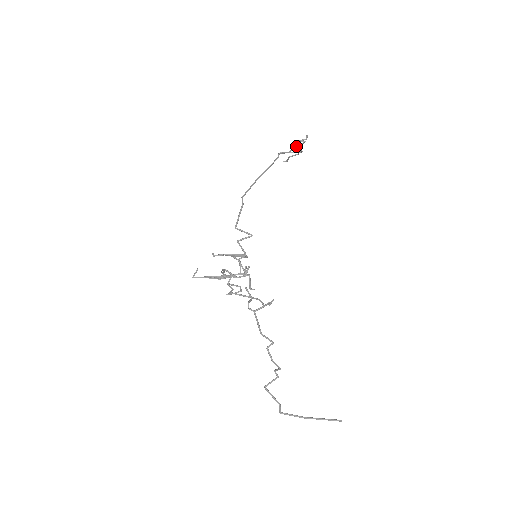
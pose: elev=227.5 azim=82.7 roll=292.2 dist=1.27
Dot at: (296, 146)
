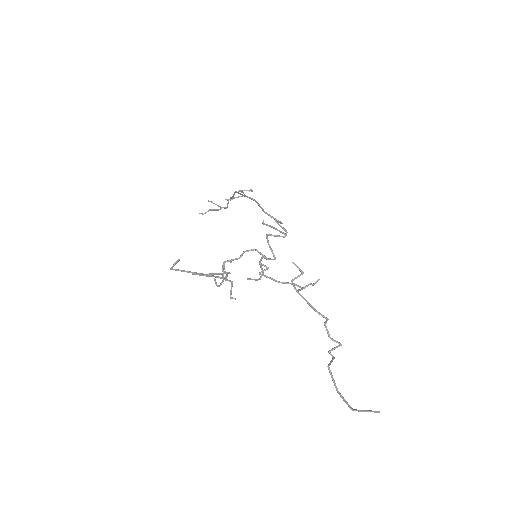
Dot at: (234, 197)
